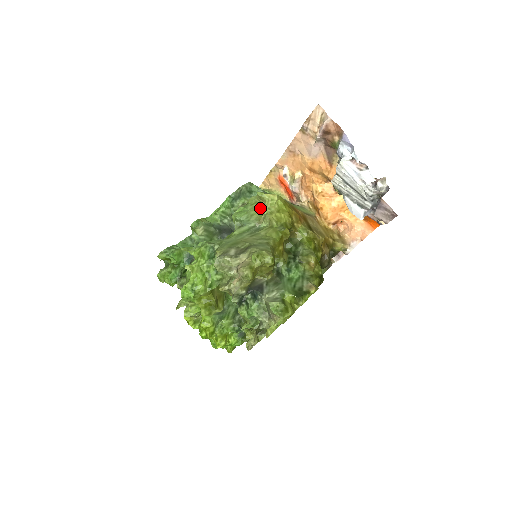
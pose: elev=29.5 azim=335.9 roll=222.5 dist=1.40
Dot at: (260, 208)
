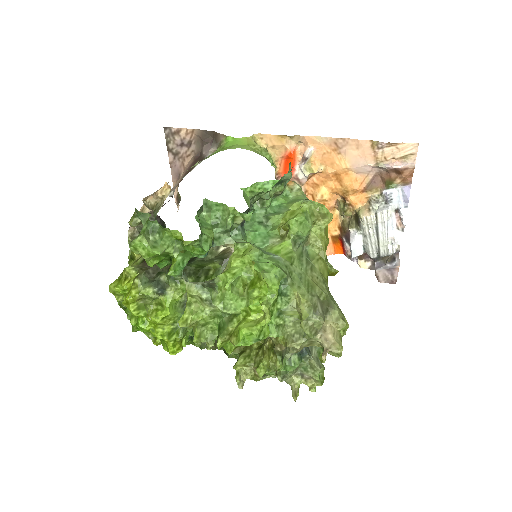
Dot at: (313, 223)
